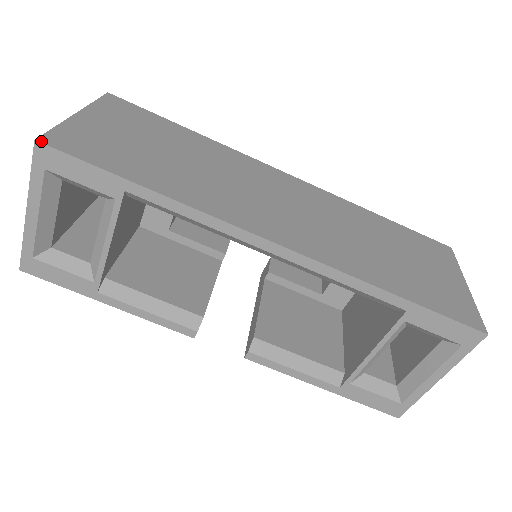
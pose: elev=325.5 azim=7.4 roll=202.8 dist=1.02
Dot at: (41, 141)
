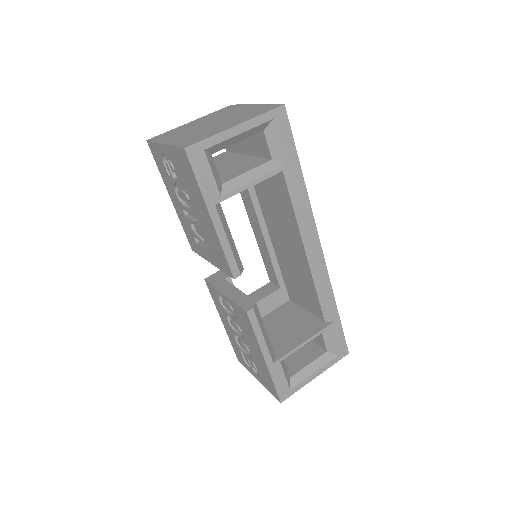
Dot at: (285, 107)
